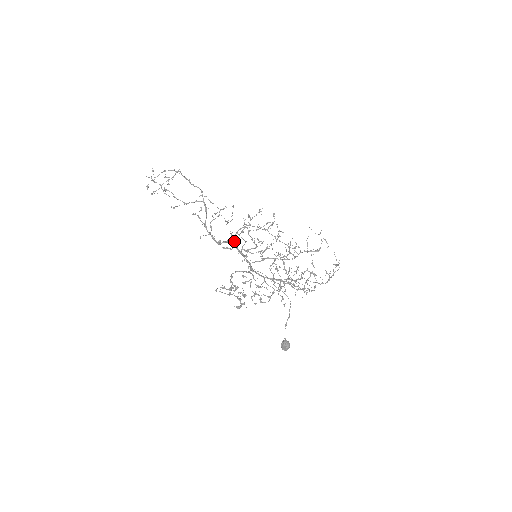
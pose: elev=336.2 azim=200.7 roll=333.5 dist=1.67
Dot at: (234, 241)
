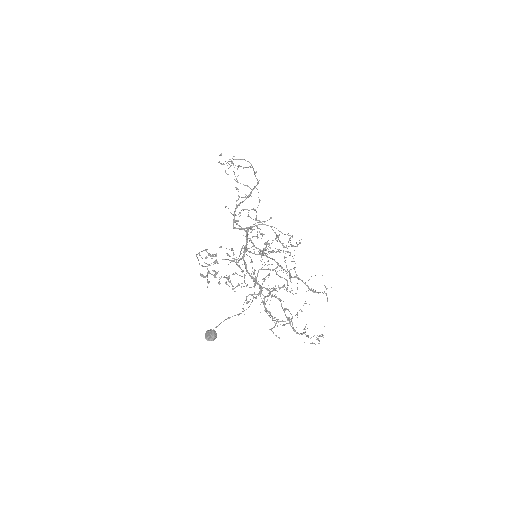
Dot at: (250, 227)
